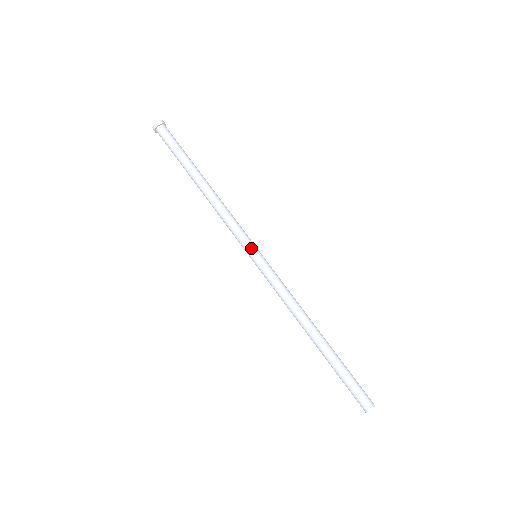
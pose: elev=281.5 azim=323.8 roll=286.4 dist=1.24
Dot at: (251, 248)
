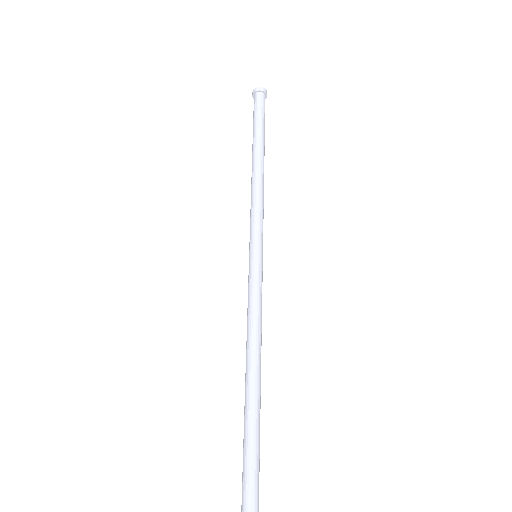
Dot at: (251, 244)
